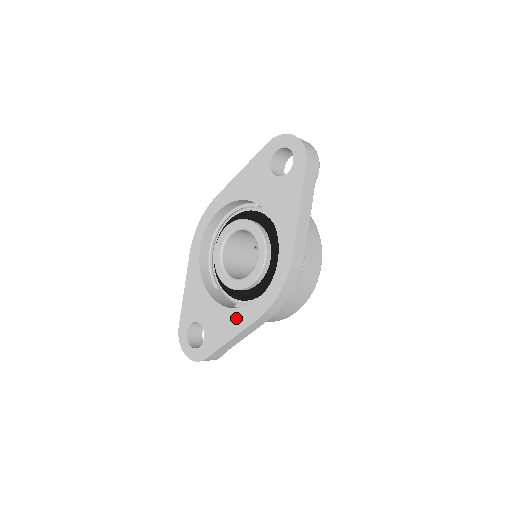
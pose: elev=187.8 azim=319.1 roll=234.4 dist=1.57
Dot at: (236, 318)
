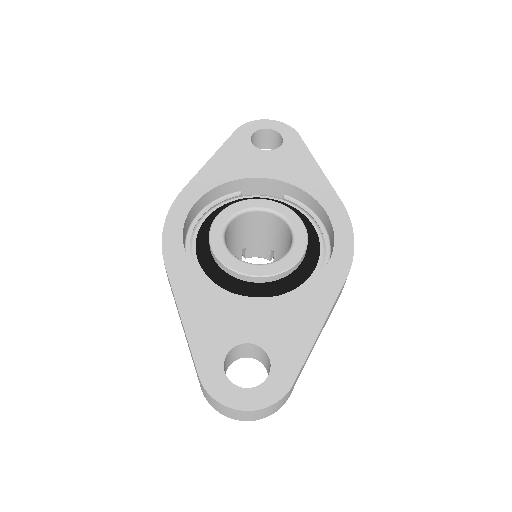
Dot at: (311, 297)
